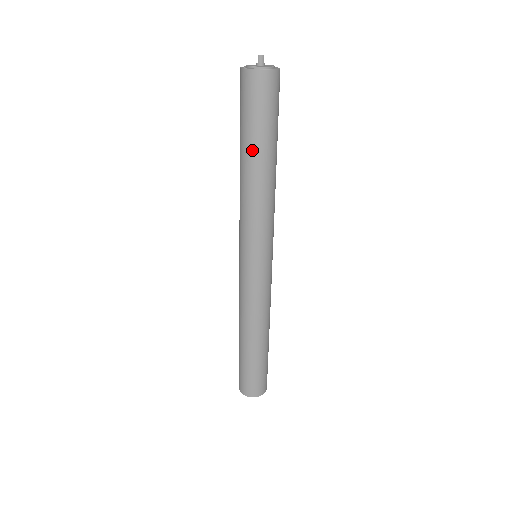
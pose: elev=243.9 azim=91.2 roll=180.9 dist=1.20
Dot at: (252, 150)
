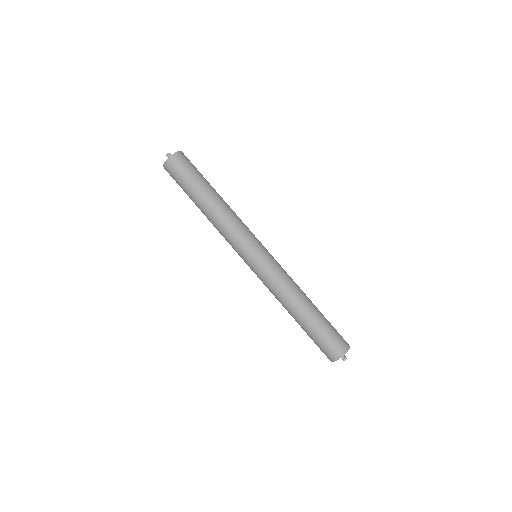
Dot at: (197, 198)
